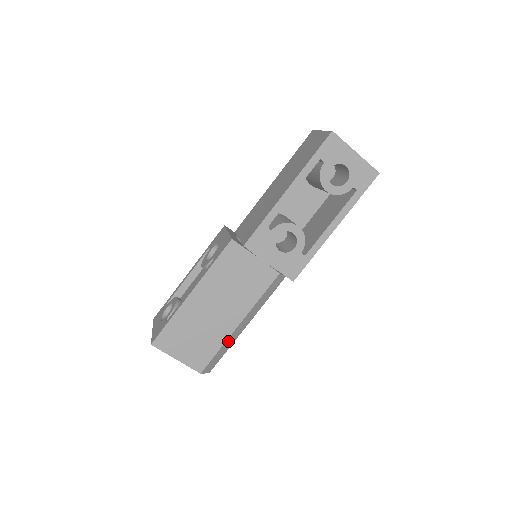
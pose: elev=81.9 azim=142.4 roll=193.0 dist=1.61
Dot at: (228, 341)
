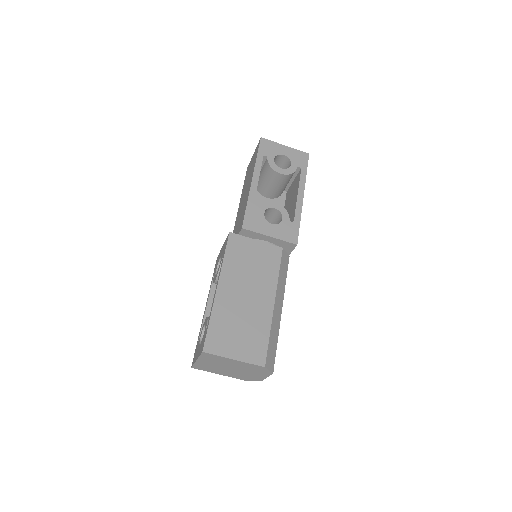
Dot at: (273, 326)
